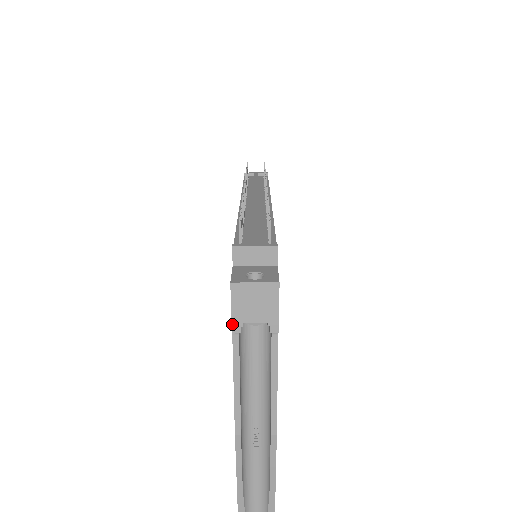
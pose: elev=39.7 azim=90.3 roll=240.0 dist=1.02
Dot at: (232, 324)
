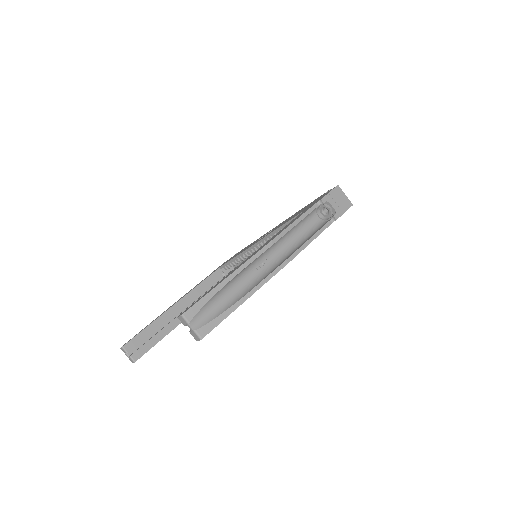
Dot at: (324, 197)
